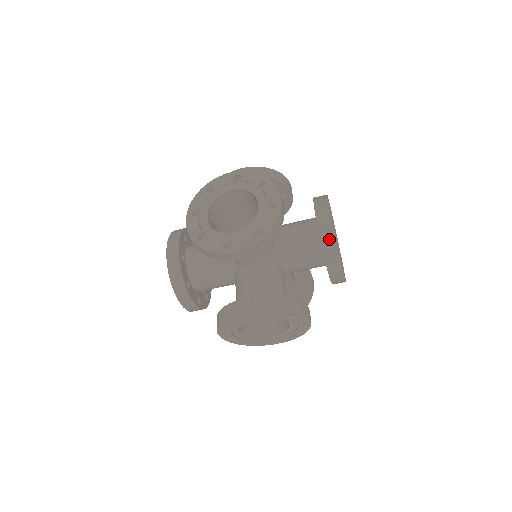
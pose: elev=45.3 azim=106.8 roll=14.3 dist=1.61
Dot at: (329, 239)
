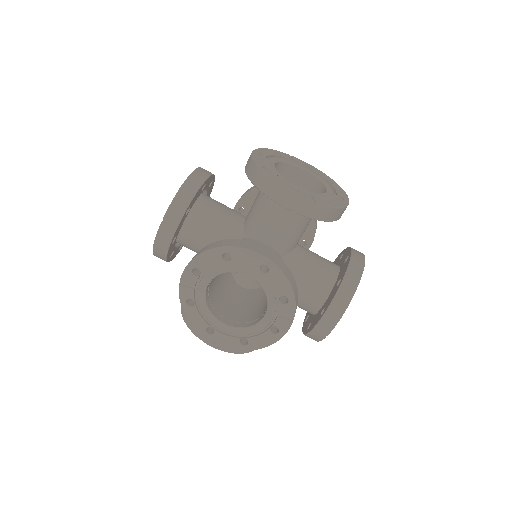
Dot at: (251, 167)
